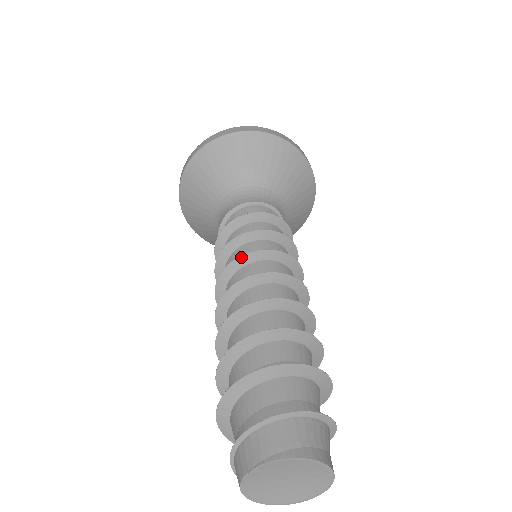
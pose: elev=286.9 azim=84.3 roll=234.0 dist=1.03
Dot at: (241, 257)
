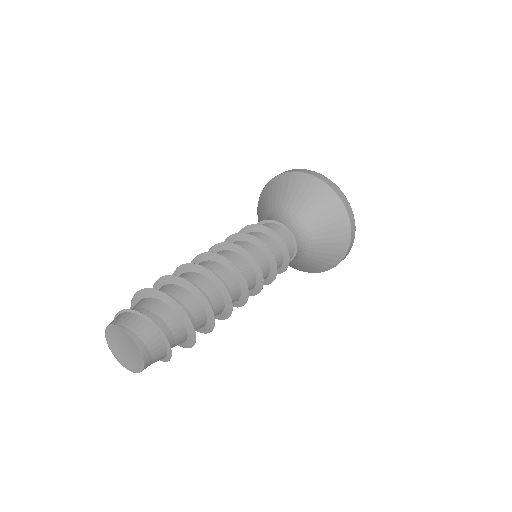
Dot at: (237, 246)
